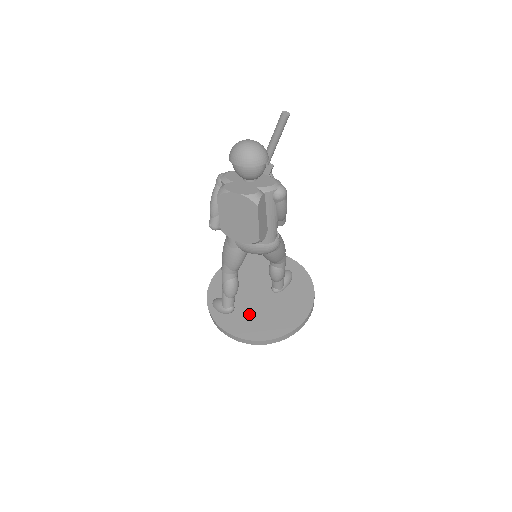
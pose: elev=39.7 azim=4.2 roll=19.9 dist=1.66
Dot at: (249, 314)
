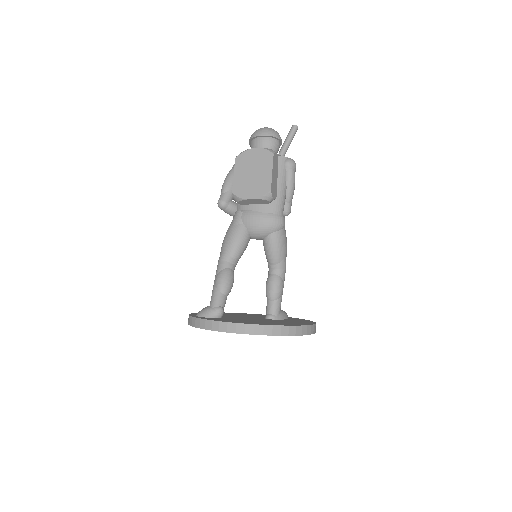
Dot at: (241, 320)
